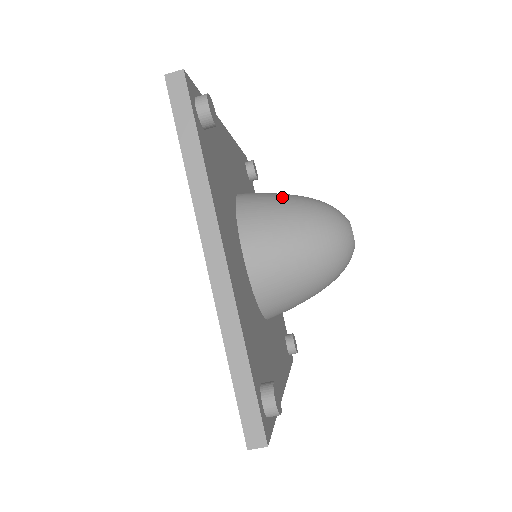
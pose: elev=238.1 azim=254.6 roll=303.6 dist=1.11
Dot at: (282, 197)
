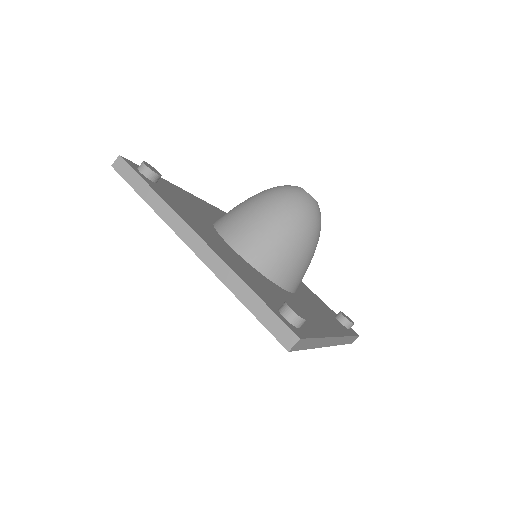
Dot at: occluded
